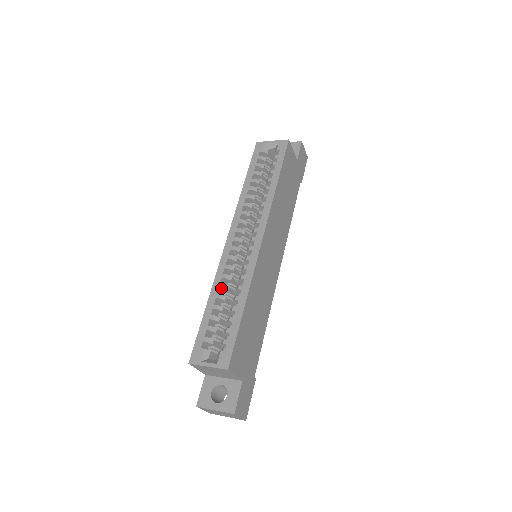
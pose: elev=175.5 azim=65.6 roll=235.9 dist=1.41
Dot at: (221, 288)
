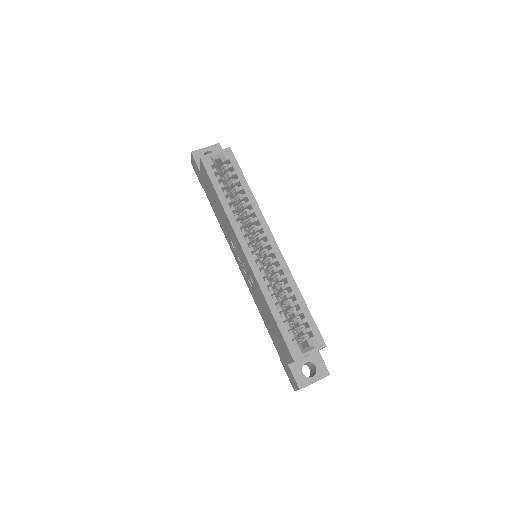
Dot at: (272, 293)
